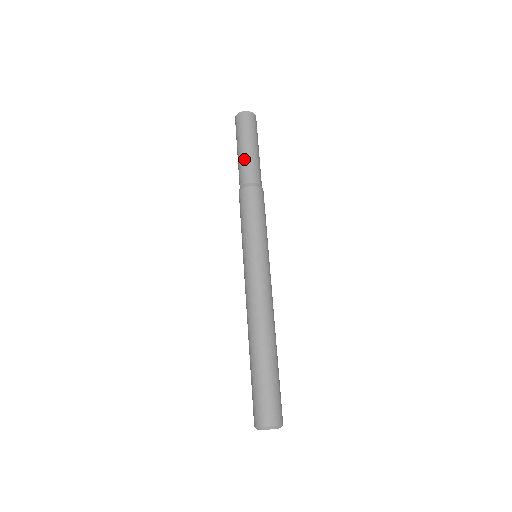
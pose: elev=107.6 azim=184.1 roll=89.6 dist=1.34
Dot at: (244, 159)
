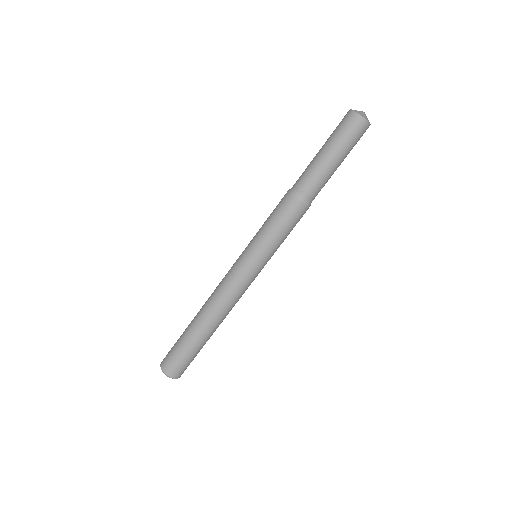
Dot at: (312, 164)
